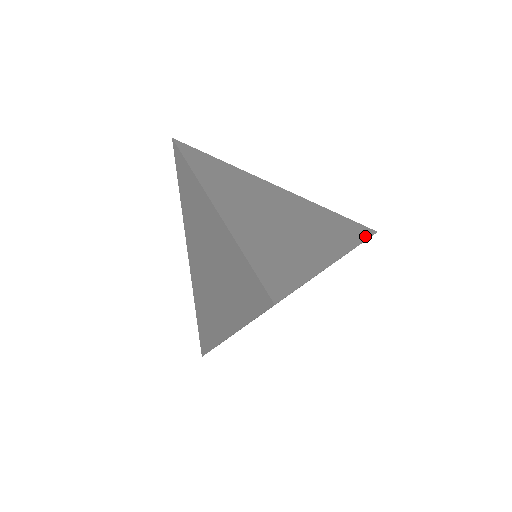
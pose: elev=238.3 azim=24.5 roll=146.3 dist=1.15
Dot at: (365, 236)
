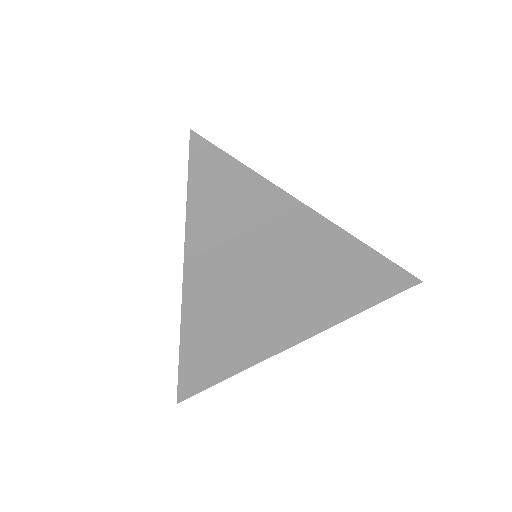
Dot at: (395, 264)
